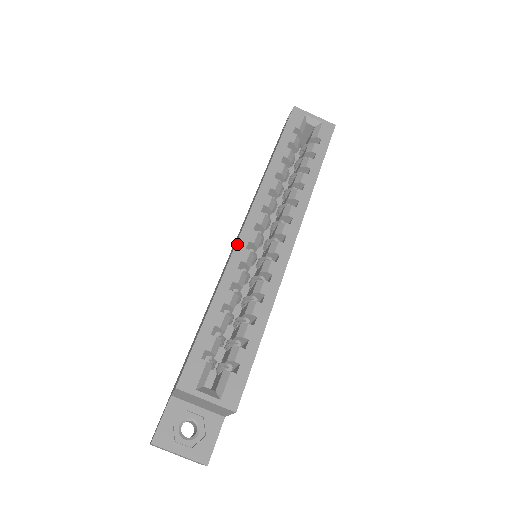
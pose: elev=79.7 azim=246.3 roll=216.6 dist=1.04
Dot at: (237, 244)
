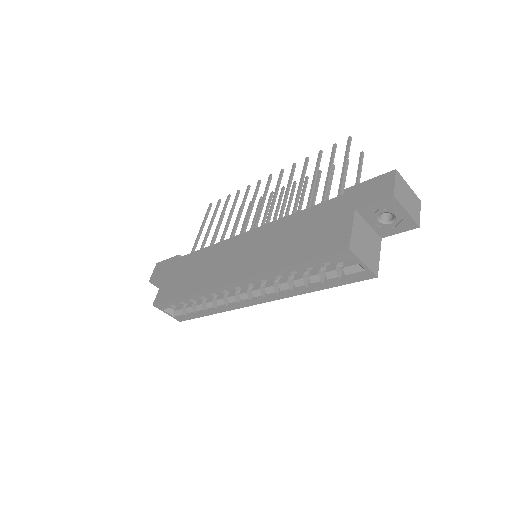
Dot at: (217, 287)
